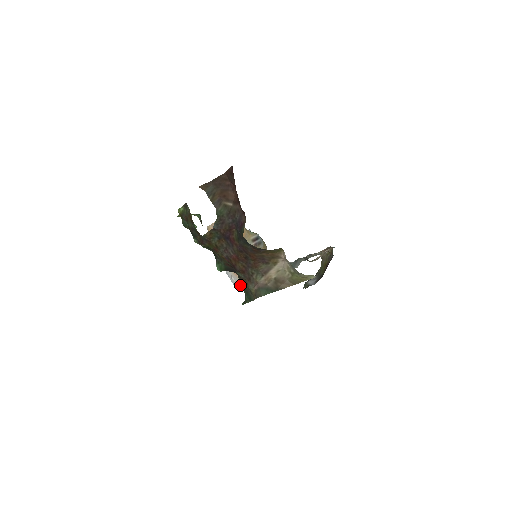
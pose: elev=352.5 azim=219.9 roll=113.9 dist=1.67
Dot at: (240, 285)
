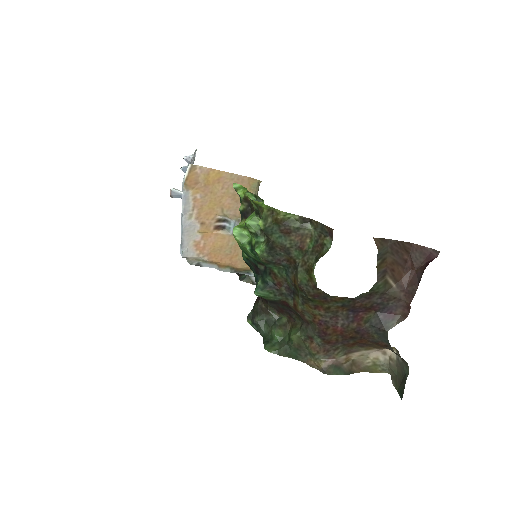
Dot at: (293, 338)
